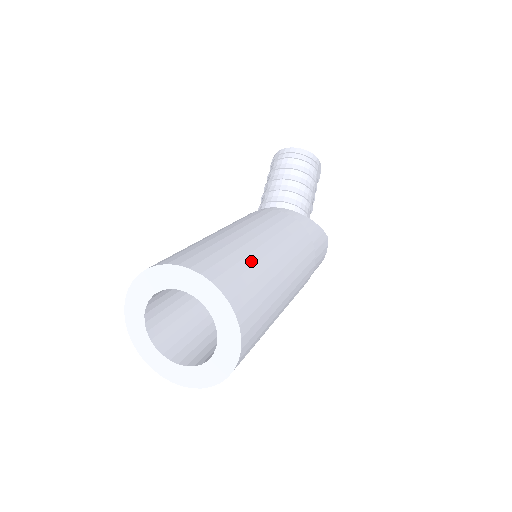
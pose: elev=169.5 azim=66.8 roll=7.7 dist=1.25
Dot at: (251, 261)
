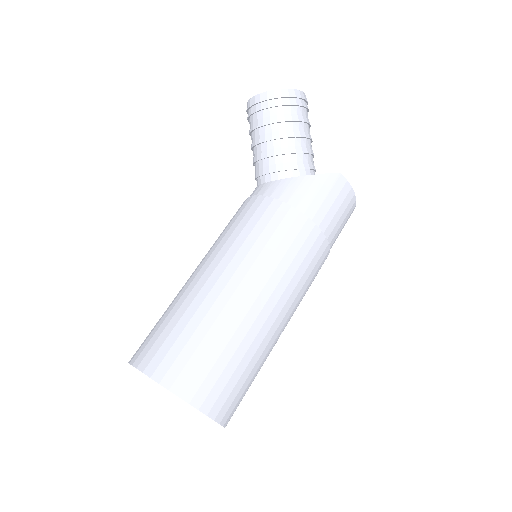
Dot at: (198, 318)
